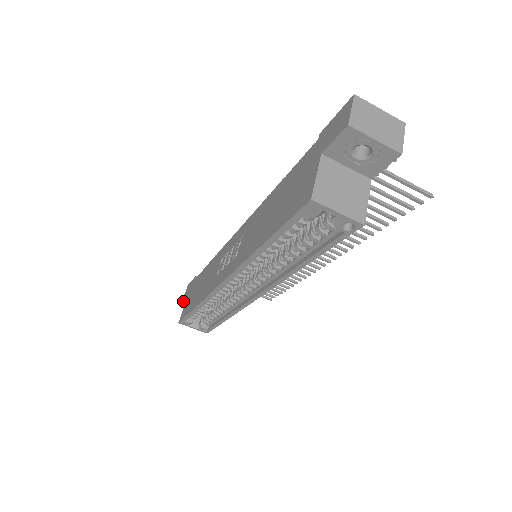
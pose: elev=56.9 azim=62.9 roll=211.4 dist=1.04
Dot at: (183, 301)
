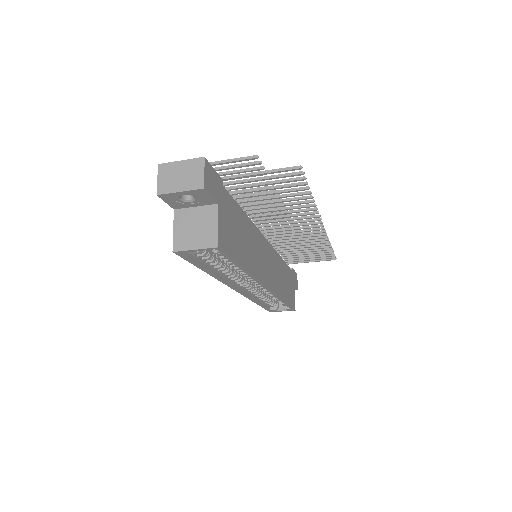
Dot at: occluded
